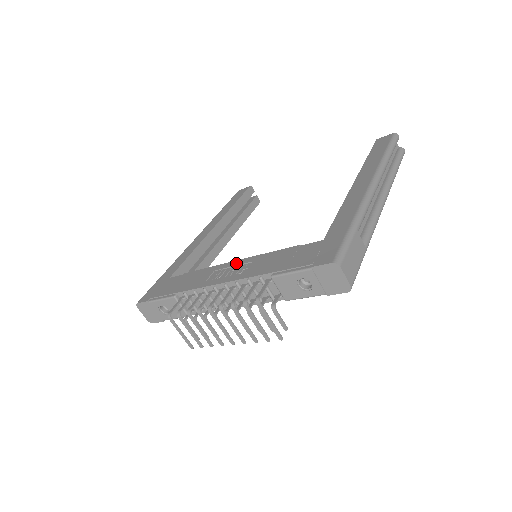
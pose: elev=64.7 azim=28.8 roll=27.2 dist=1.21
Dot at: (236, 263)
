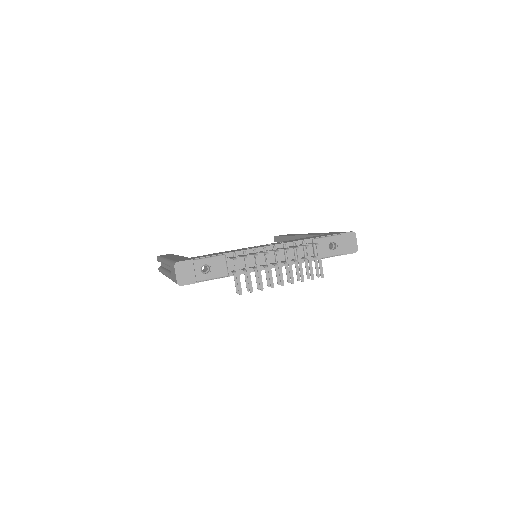
Dot at: occluded
